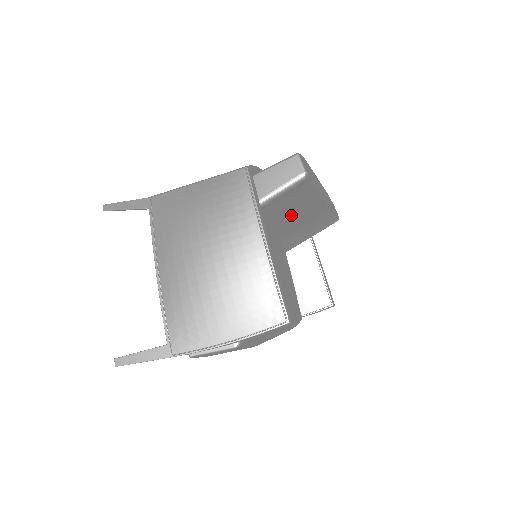
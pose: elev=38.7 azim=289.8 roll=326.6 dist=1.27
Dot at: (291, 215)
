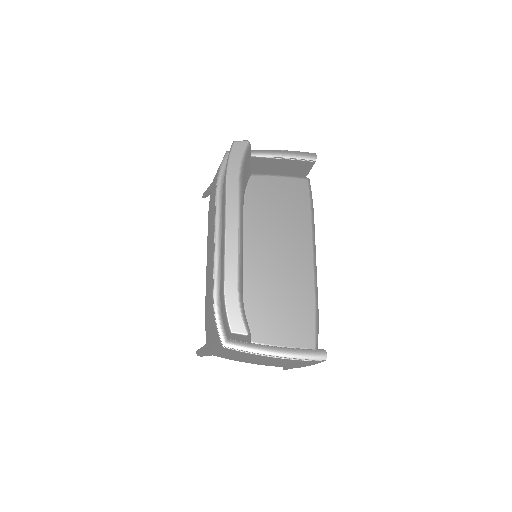
Dot at: occluded
